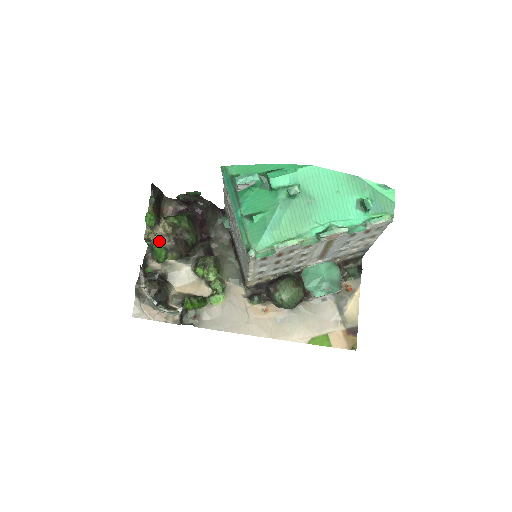
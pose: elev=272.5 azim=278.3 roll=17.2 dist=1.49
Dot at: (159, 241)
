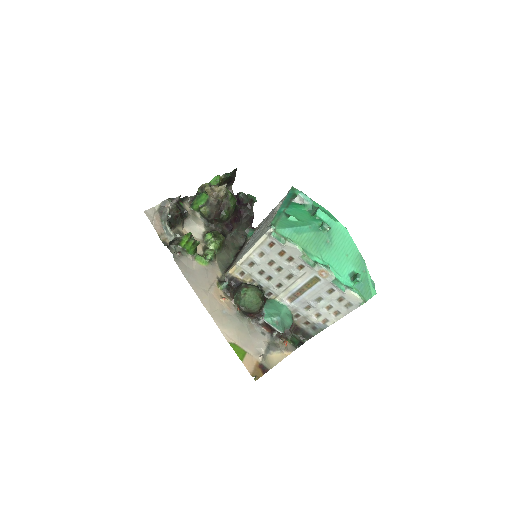
Dot at: (209, 194)
